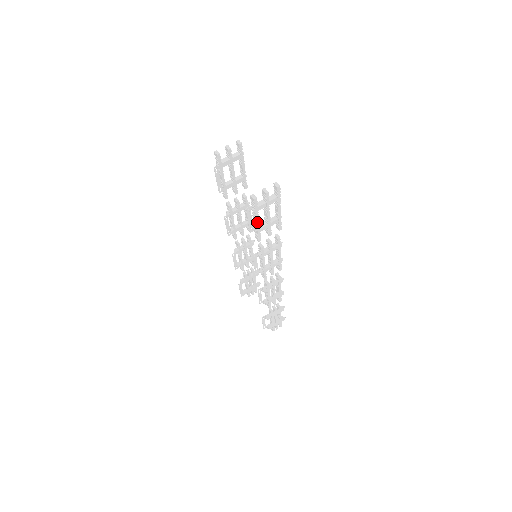
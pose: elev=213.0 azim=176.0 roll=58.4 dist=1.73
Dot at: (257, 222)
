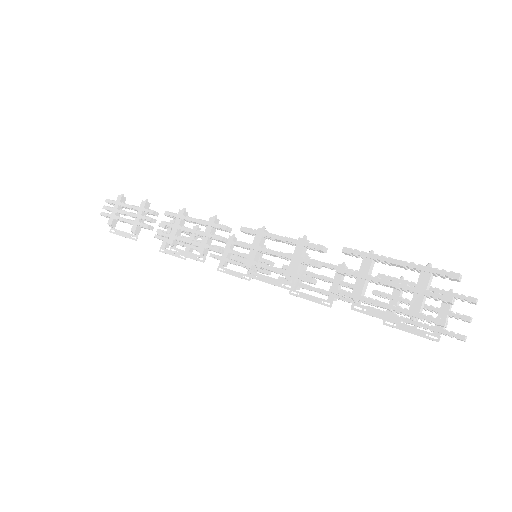
Dot at: (413, 324)
